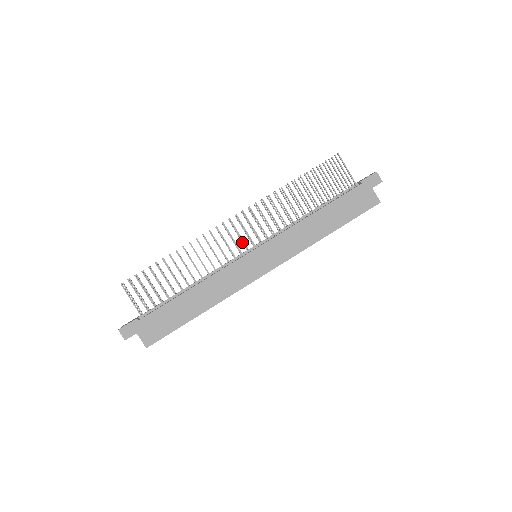
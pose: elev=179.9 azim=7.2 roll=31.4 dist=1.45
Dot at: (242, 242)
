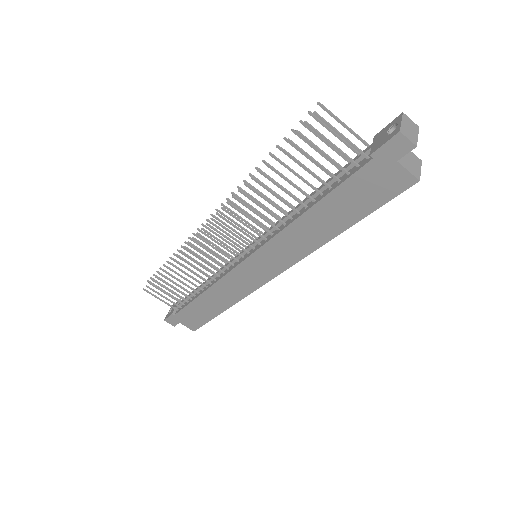
Dot at: (235, 240)
